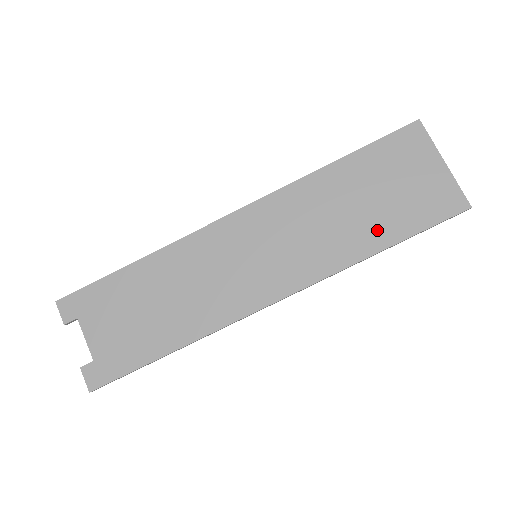
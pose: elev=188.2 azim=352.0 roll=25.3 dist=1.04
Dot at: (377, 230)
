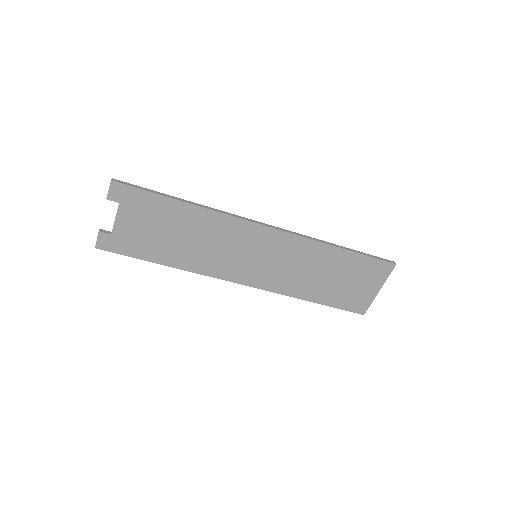
Dot at: (321, 293)
